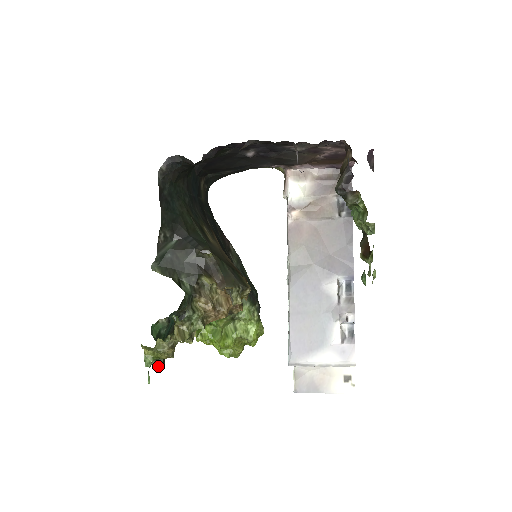
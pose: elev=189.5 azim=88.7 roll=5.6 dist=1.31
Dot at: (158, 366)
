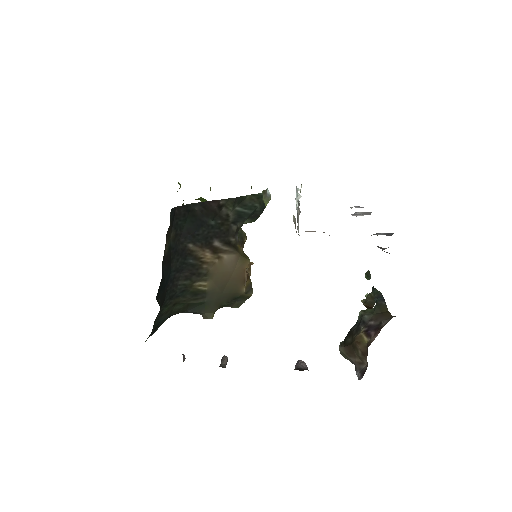
Dot at: occluded
